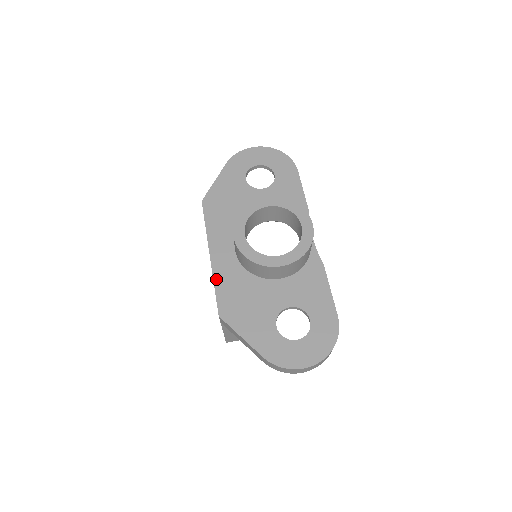
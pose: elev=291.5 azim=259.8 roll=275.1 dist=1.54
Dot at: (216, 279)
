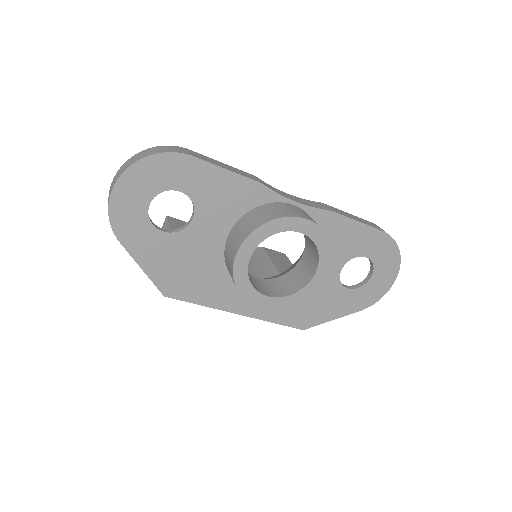
Dot at: (268, 319)
